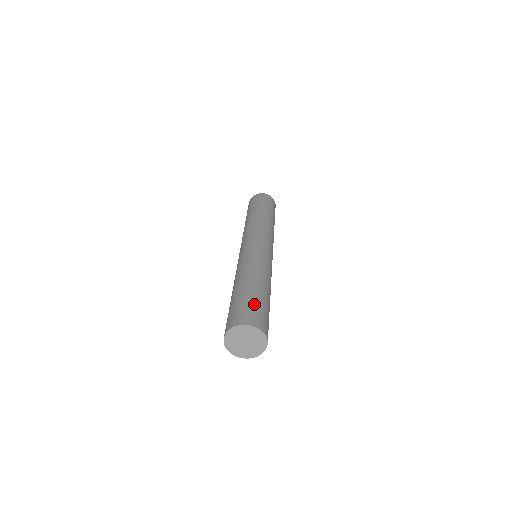
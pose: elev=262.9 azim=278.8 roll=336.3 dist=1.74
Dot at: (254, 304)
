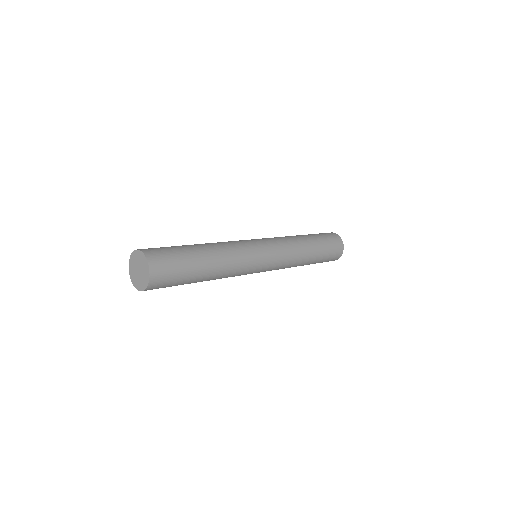
Dot at: (175, 255)
